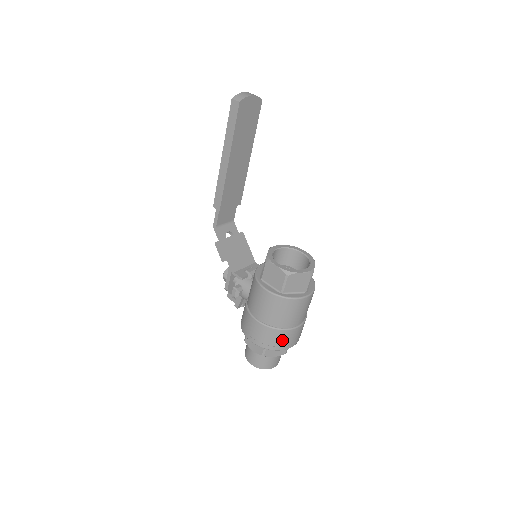
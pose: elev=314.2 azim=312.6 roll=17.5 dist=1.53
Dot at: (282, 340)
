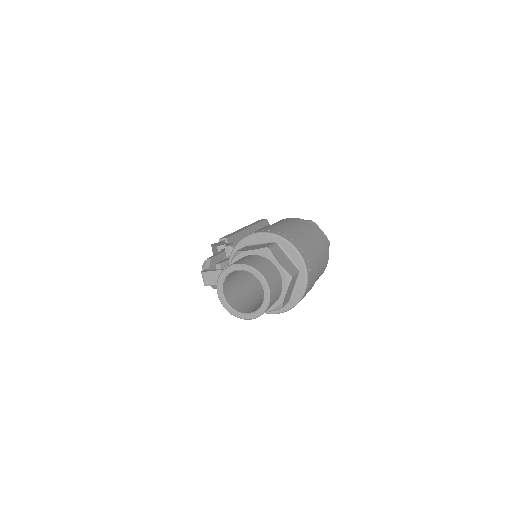
Dot at: (300, 242)
